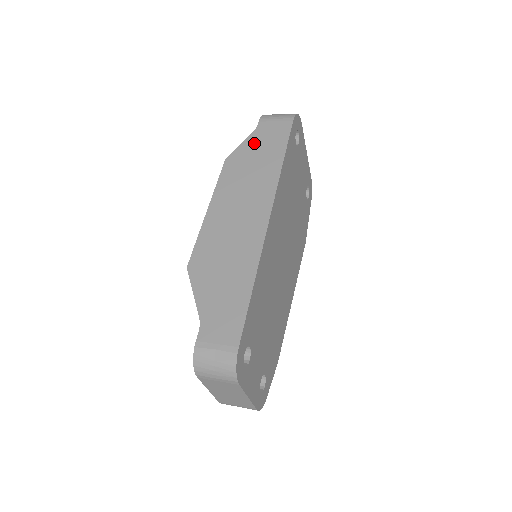
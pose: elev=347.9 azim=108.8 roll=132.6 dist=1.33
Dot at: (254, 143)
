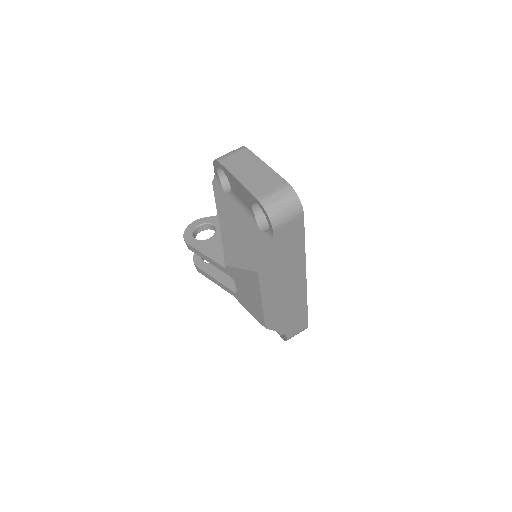
Dot at: (277, 249)
